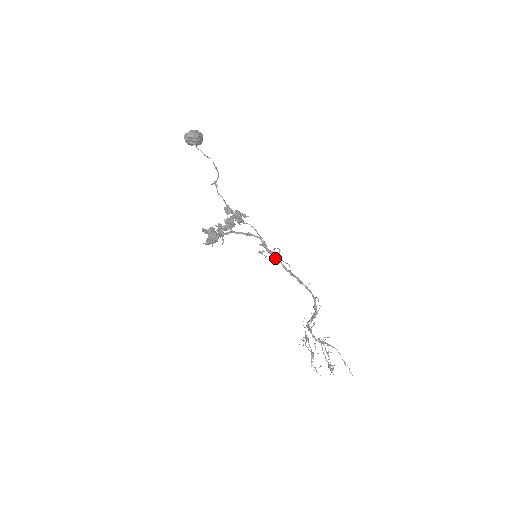
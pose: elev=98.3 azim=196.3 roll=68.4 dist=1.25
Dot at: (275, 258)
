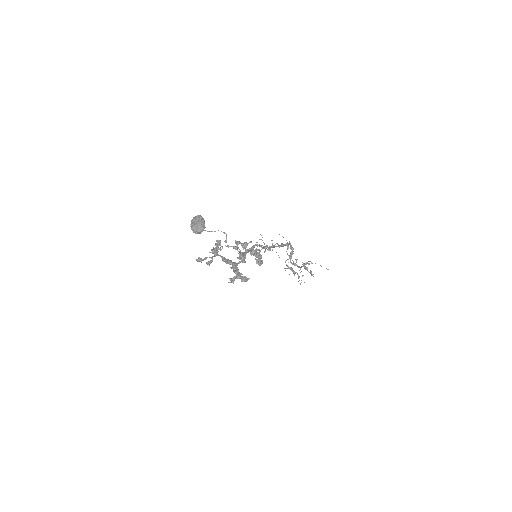
Dot at: (269, 247)
